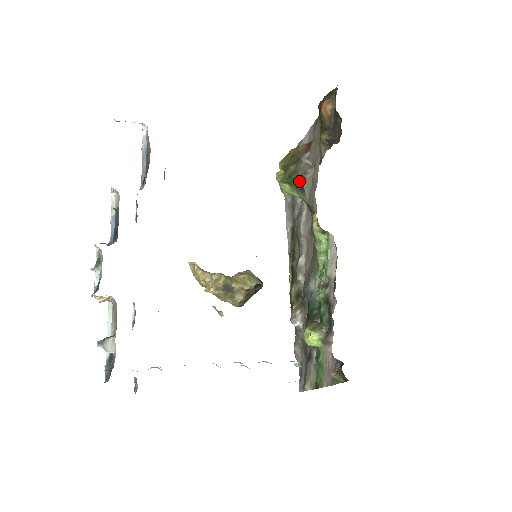
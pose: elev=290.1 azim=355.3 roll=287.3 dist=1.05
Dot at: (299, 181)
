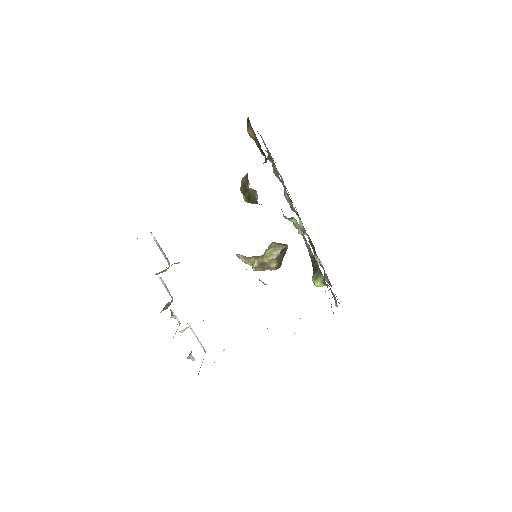
Dot at: (255, 201)
